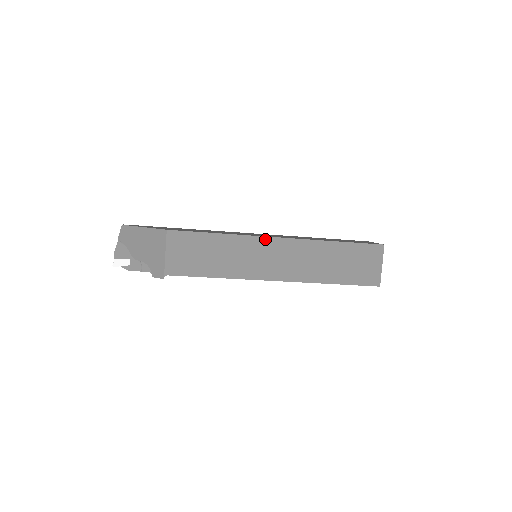
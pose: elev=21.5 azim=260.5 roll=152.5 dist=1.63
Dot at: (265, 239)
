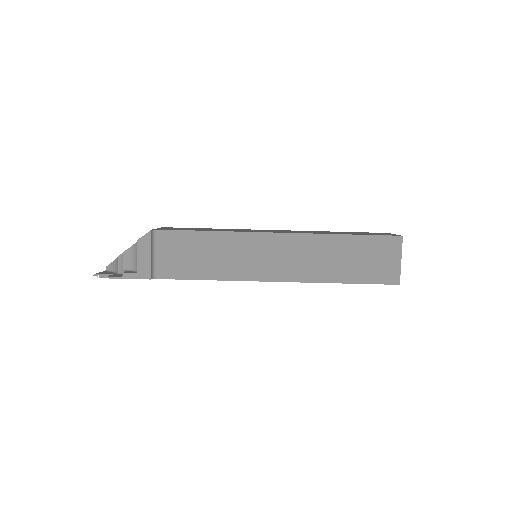
Dot at: occluded
